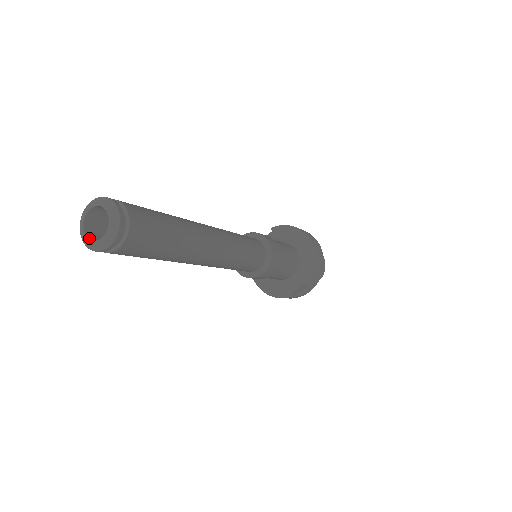
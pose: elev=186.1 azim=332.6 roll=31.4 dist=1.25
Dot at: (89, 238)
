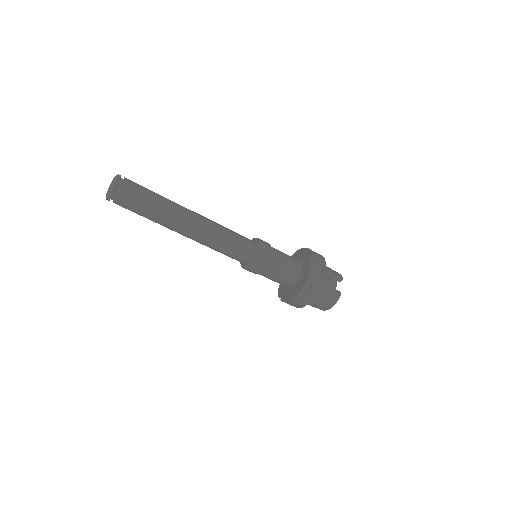
Dot at: (109, 191)
